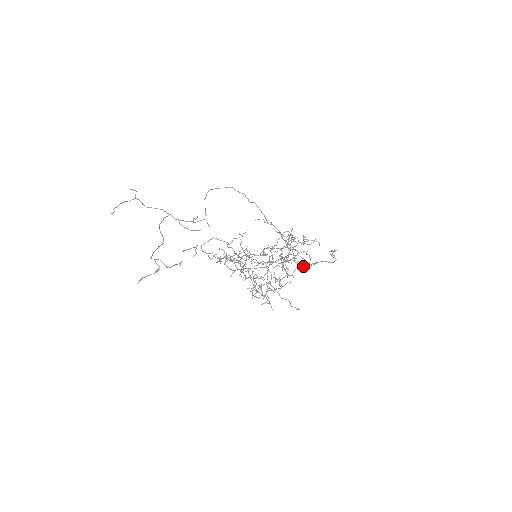
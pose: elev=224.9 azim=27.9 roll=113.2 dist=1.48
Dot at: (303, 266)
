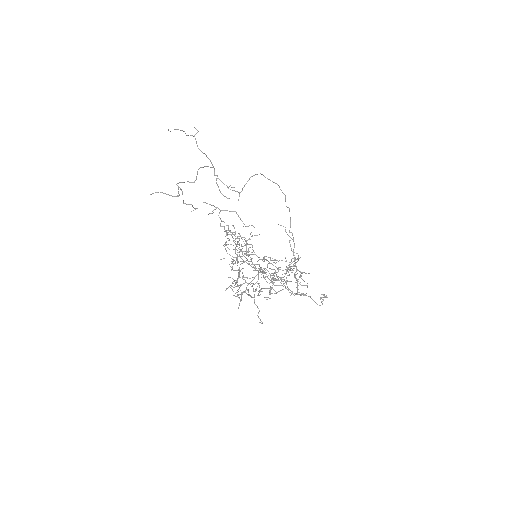
Dot at: (291, 291)
